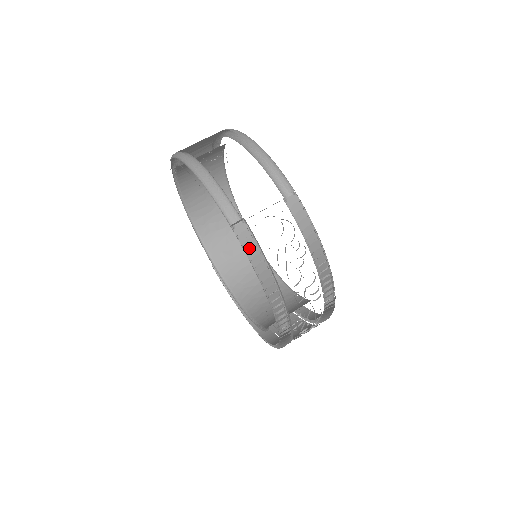
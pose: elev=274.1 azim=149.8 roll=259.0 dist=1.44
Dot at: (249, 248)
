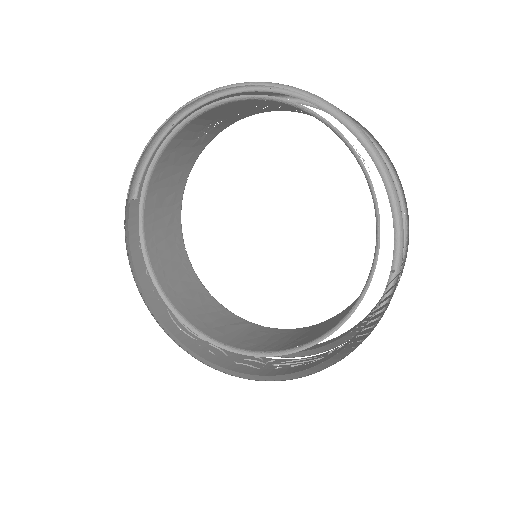
Dot at: (383, 302)
